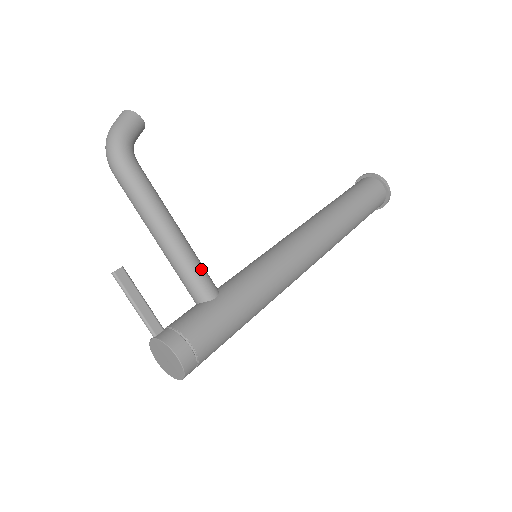
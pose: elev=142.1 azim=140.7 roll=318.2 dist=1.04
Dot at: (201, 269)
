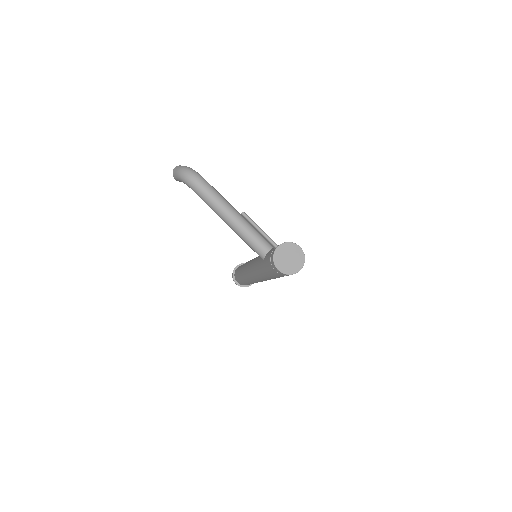
Dot at: occluded
